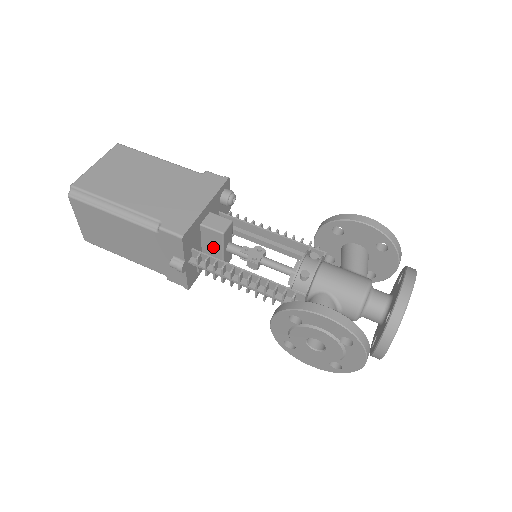
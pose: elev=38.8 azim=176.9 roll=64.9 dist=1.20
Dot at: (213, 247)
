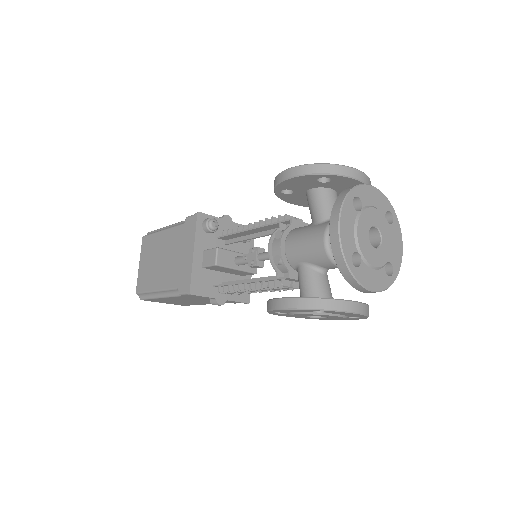
Dot at: (228, 270)
